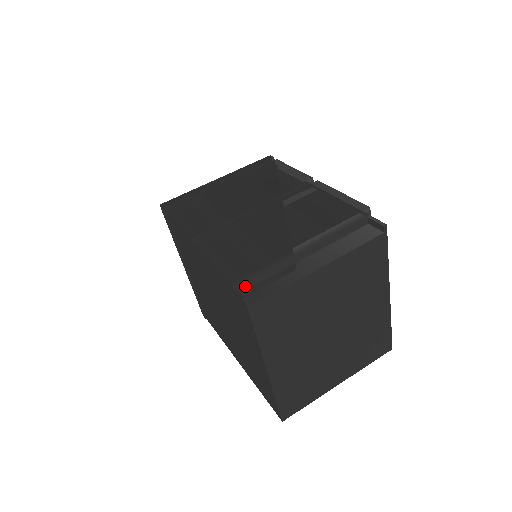
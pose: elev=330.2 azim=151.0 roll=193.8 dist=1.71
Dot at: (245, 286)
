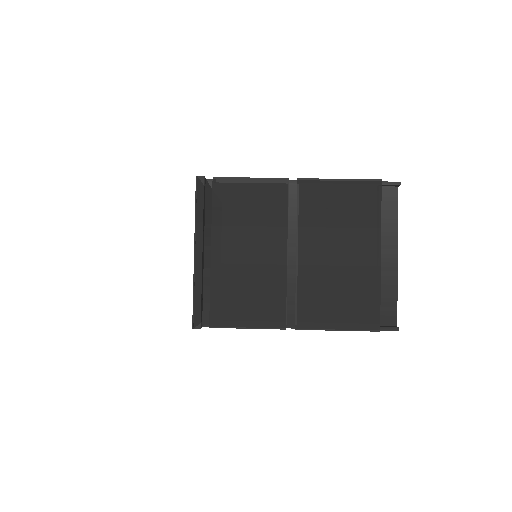
Dot at: occluded
